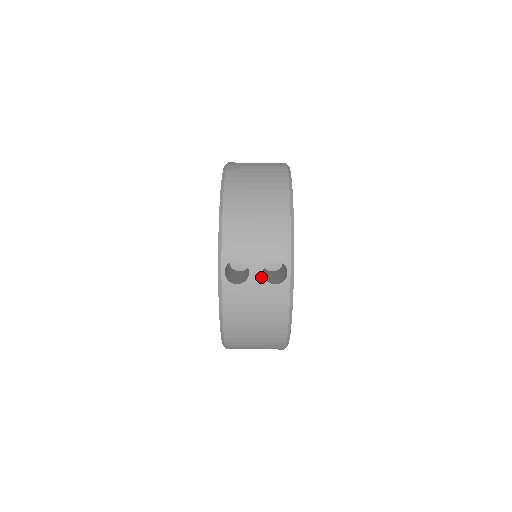
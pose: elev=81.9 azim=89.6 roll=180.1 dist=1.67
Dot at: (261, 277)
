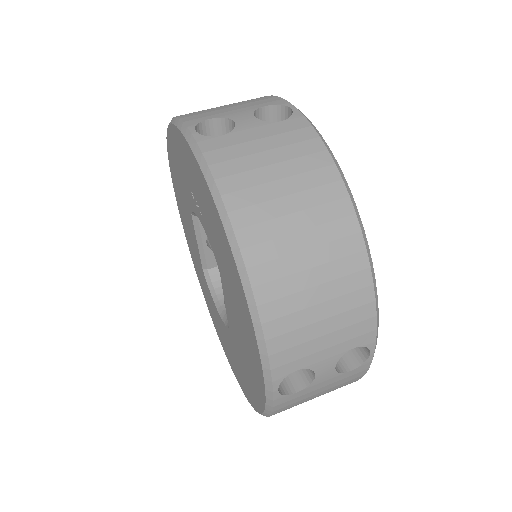
Dot at: (255, 121)
